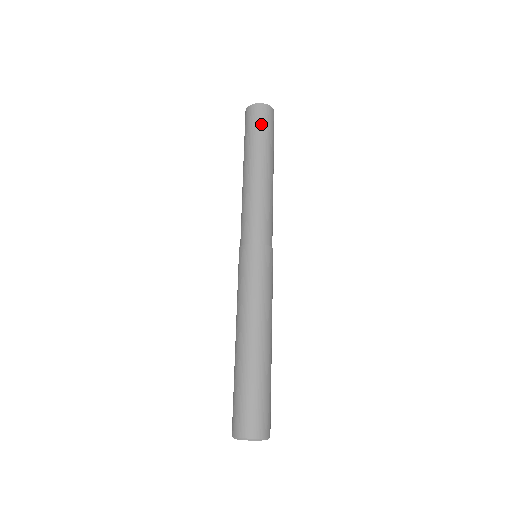
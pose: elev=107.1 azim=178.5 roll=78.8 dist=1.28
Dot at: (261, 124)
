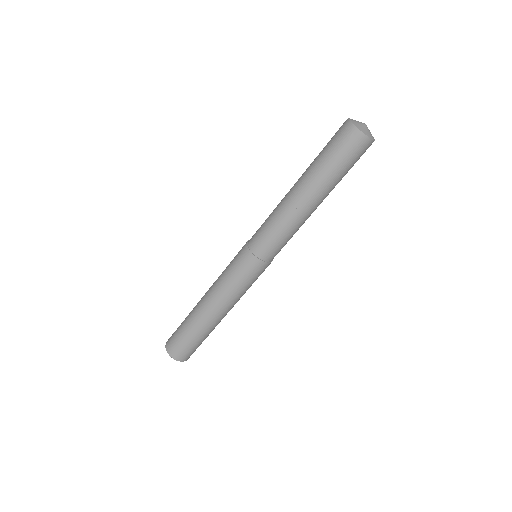
Dot at: (337, 150)
